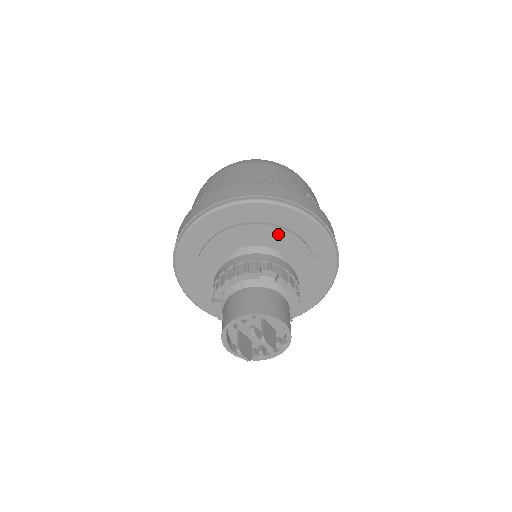
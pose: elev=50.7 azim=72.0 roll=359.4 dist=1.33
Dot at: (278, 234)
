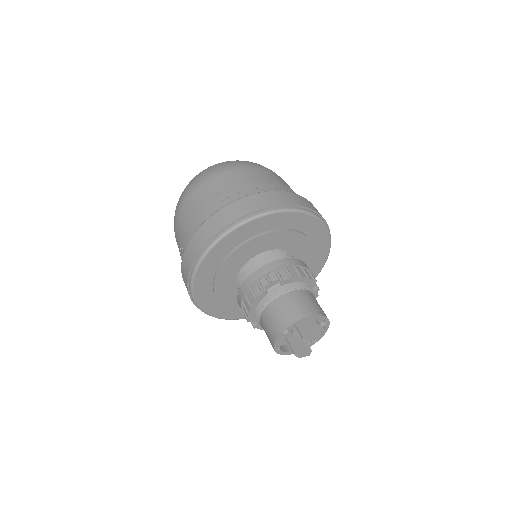
Dot at: (253, 244)
